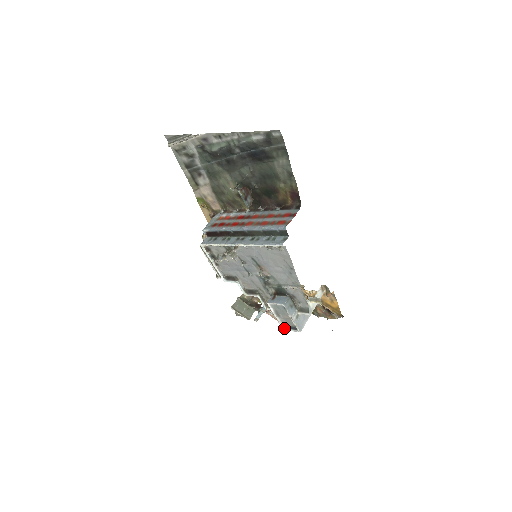
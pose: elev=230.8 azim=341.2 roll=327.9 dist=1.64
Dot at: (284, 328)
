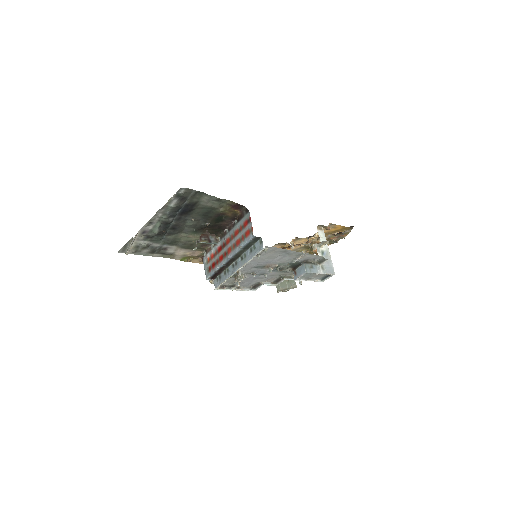
Dot at: (322, 281)
